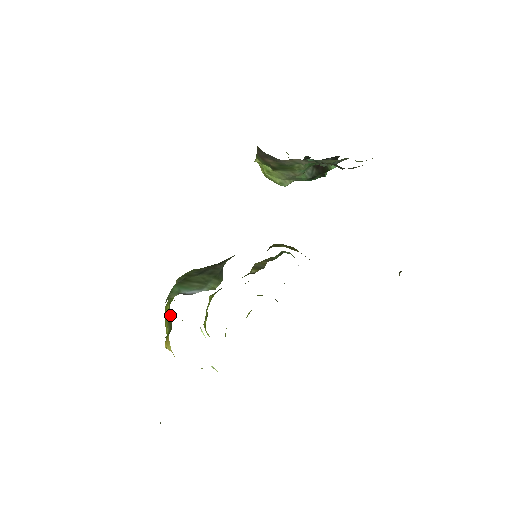
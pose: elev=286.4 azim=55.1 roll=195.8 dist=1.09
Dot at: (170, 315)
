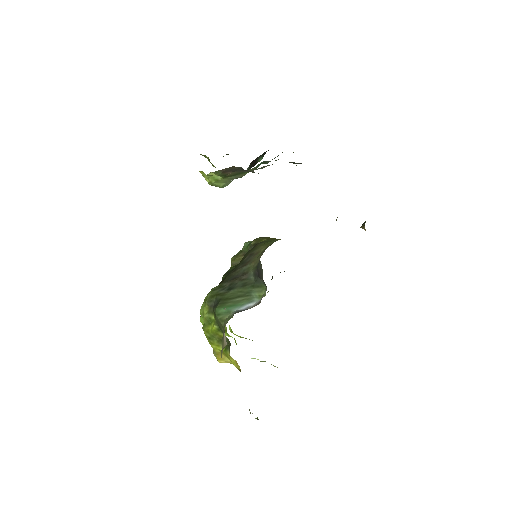
Dot at: (221, 334)
